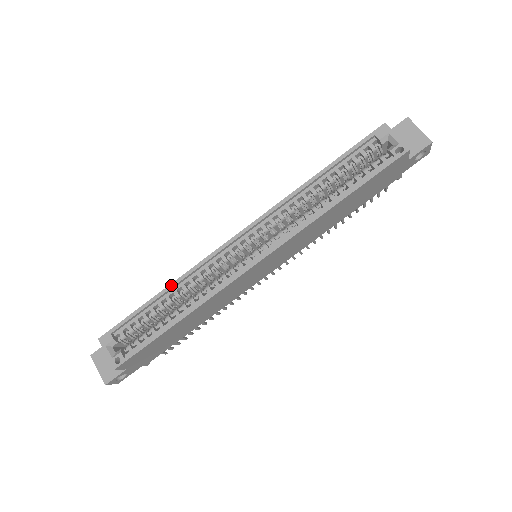
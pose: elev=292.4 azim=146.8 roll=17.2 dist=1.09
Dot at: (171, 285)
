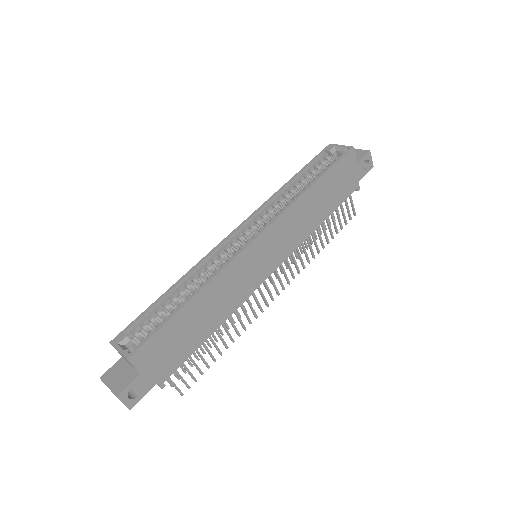
Dot at: (181, 279)
